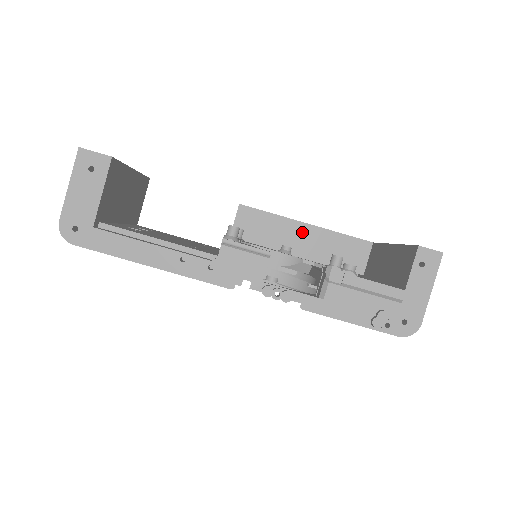
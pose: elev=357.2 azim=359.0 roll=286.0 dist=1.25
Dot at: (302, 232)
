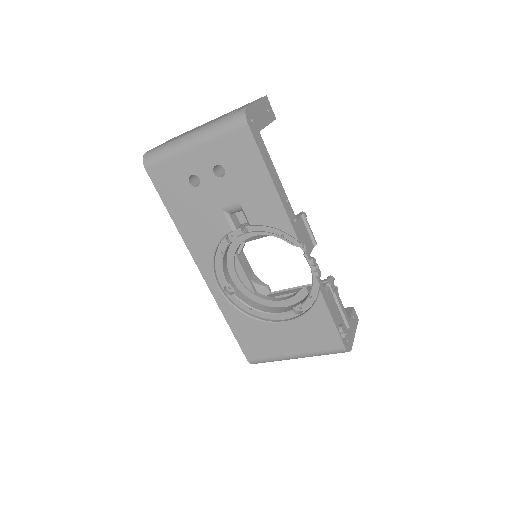
Dot at: occluded
